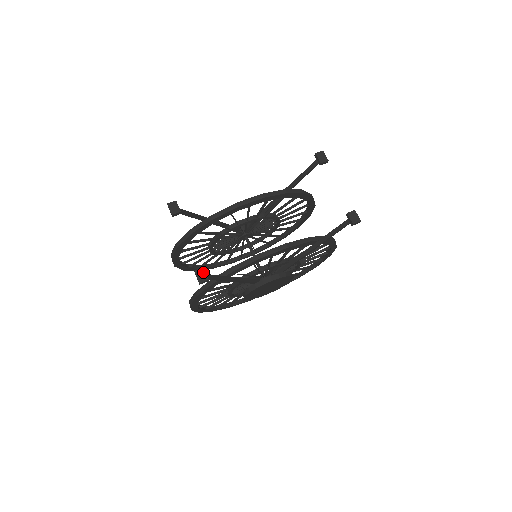
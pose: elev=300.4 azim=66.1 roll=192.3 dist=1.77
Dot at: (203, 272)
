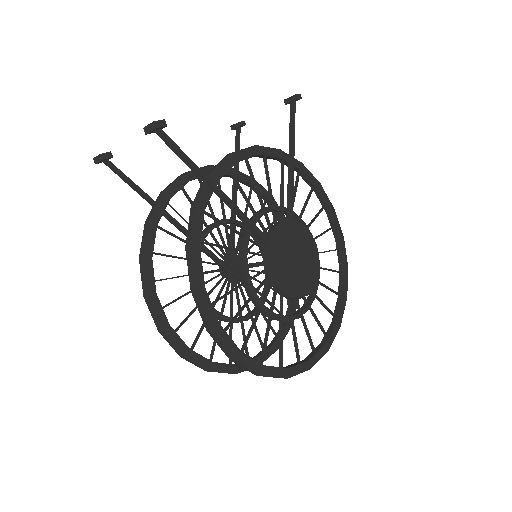
Dot at: occluded
